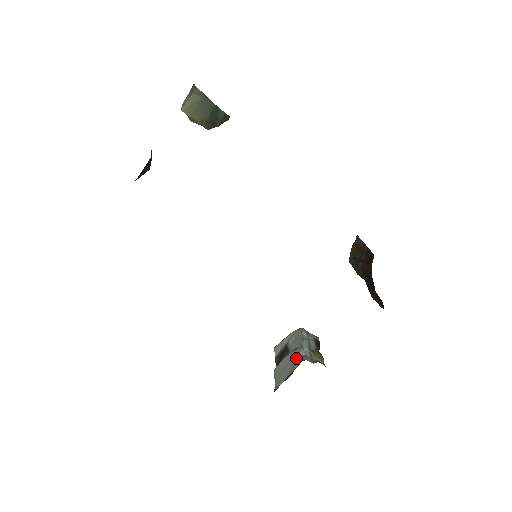
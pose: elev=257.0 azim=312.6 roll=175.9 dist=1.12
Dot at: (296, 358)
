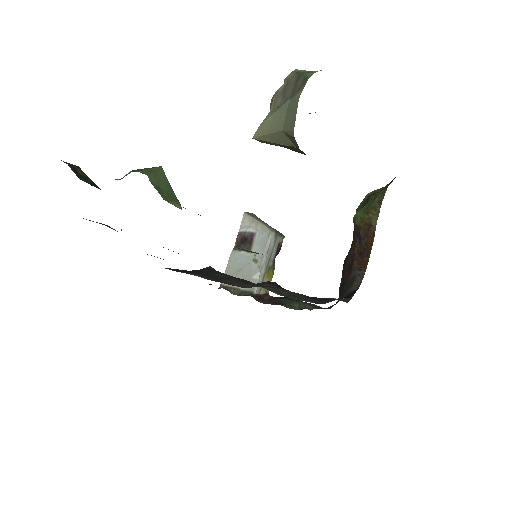
Dot at: (250, 278)
